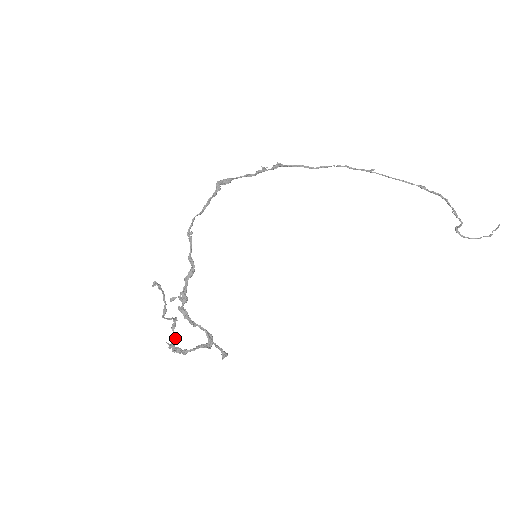
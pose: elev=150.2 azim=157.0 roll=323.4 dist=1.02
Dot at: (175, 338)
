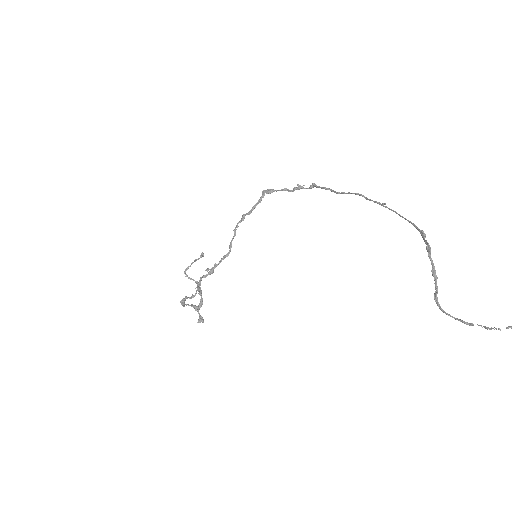
Dot at: (194, 296)
